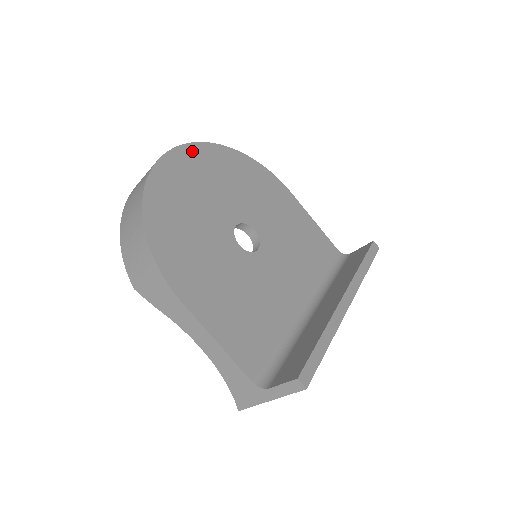
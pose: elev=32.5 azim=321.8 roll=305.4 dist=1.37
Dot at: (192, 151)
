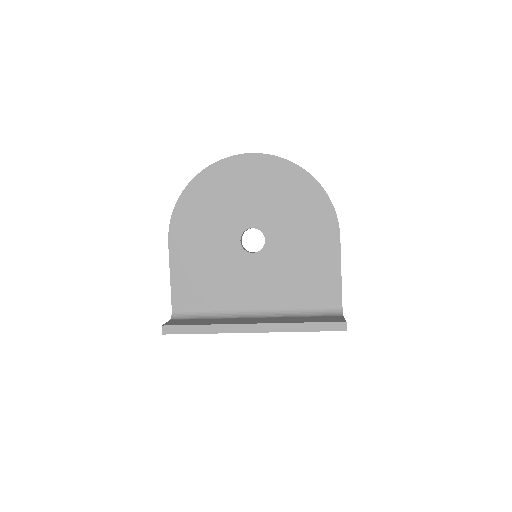
Dot at: (265, 161)
